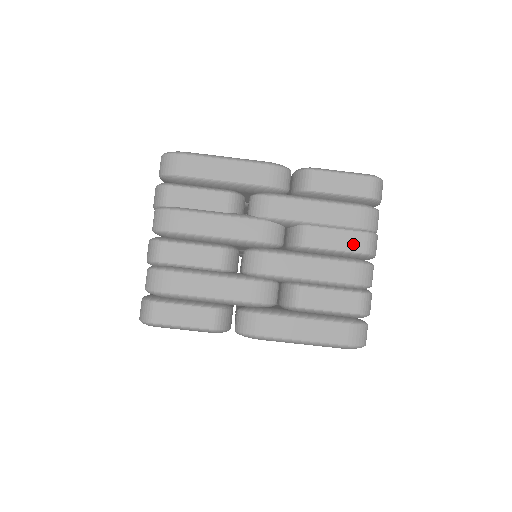
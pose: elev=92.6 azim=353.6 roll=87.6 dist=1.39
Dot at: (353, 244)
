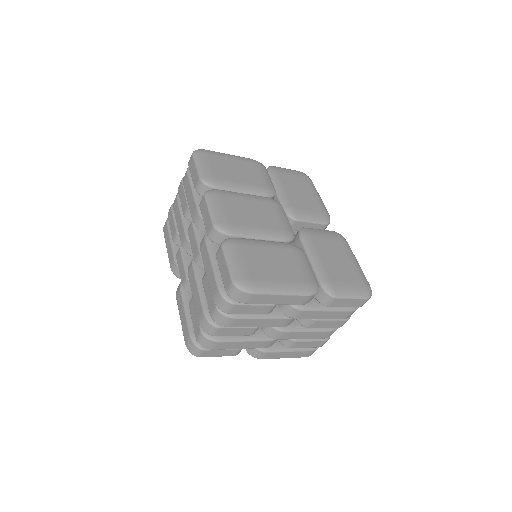
Dot at: (336, 325)
